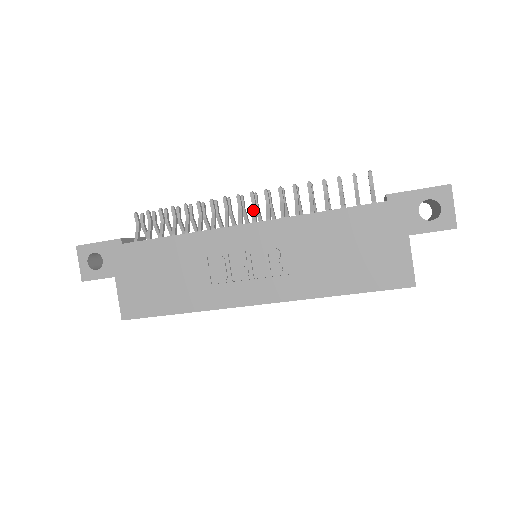
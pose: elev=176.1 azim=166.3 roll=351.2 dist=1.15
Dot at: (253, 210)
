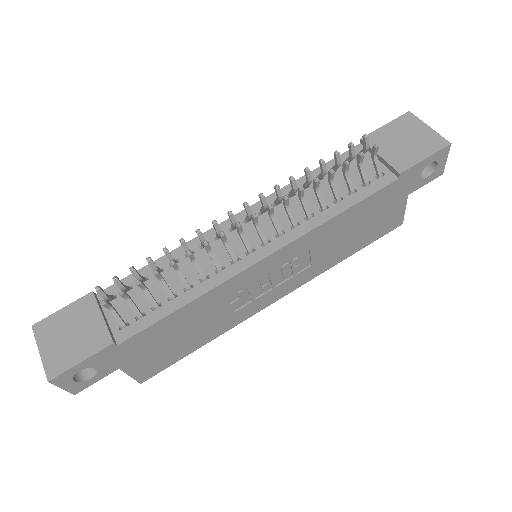
Dot at: (259, 231)
